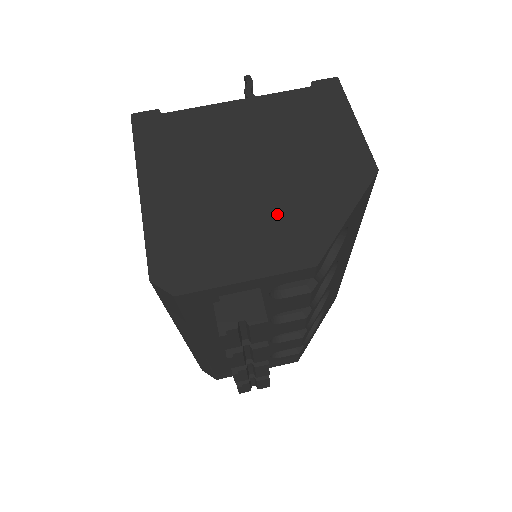
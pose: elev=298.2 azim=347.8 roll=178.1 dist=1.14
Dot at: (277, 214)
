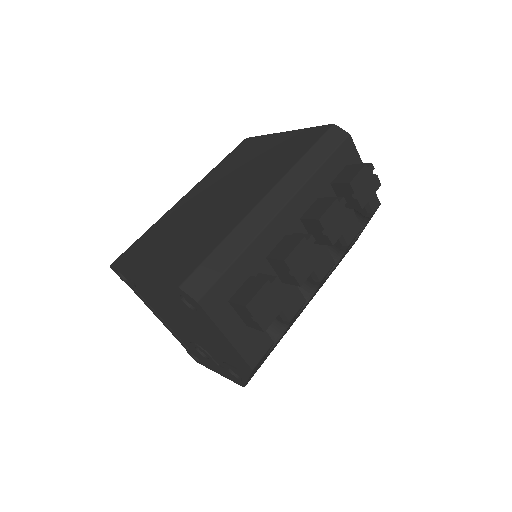
Dot at: occluded
